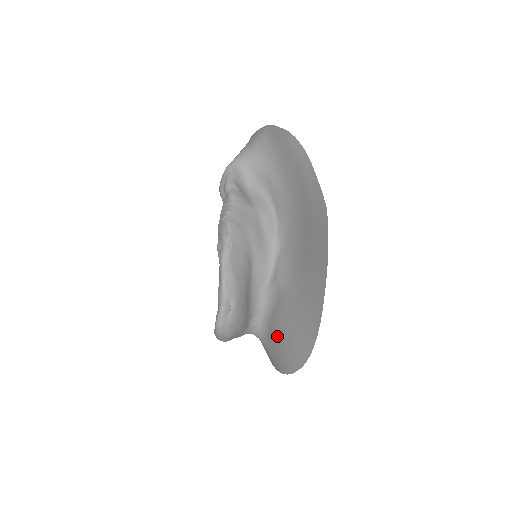
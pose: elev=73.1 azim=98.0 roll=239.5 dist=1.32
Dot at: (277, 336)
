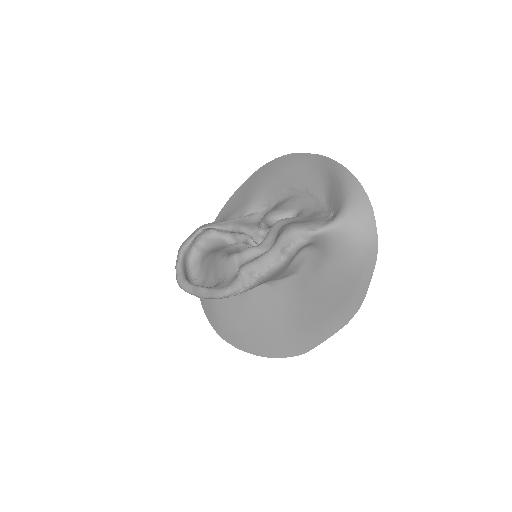
Dot at: occluded
